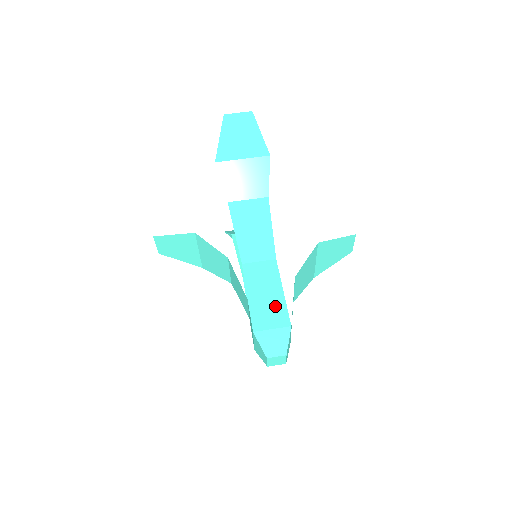
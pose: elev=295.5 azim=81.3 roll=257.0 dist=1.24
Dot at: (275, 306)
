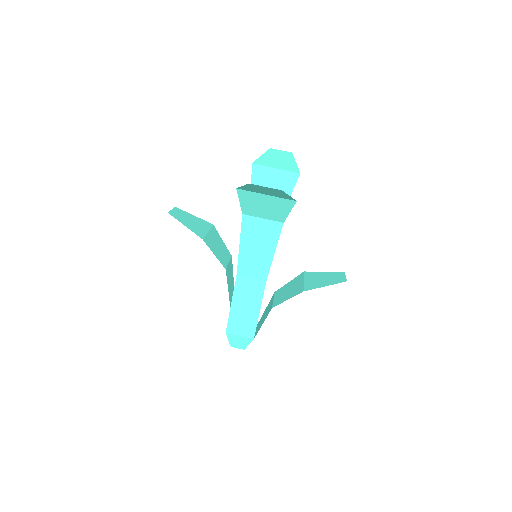
Dot at: (248, 321)
